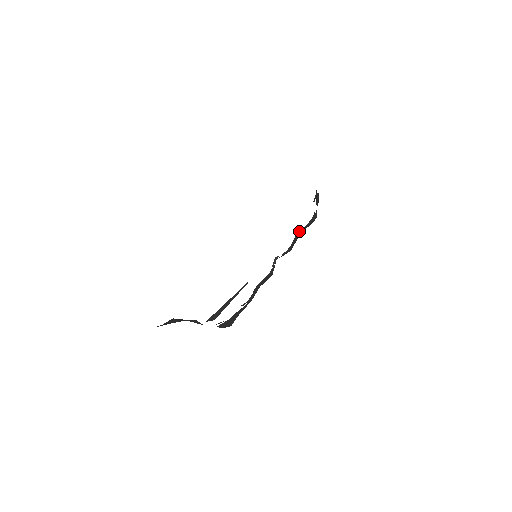
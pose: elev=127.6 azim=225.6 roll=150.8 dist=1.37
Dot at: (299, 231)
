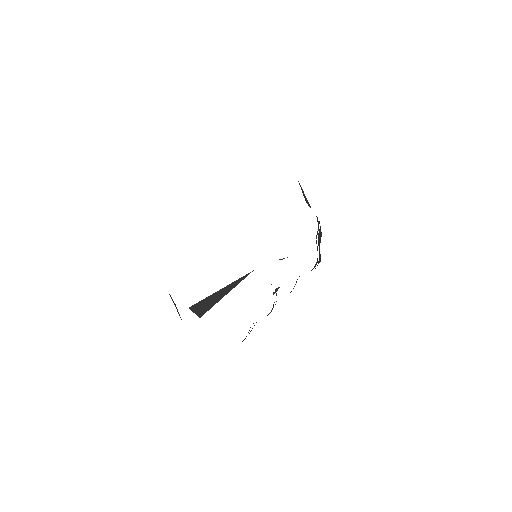
Dot at: occluded
